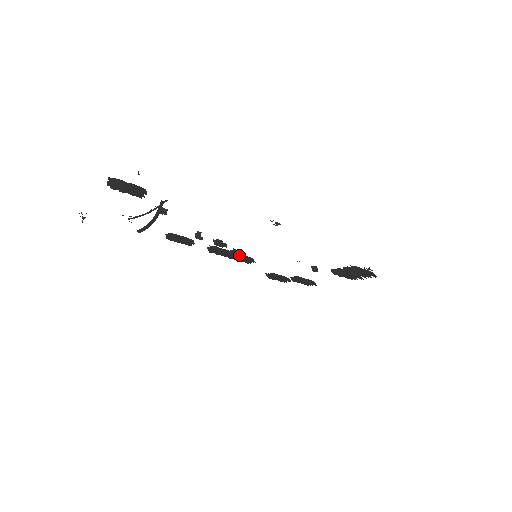
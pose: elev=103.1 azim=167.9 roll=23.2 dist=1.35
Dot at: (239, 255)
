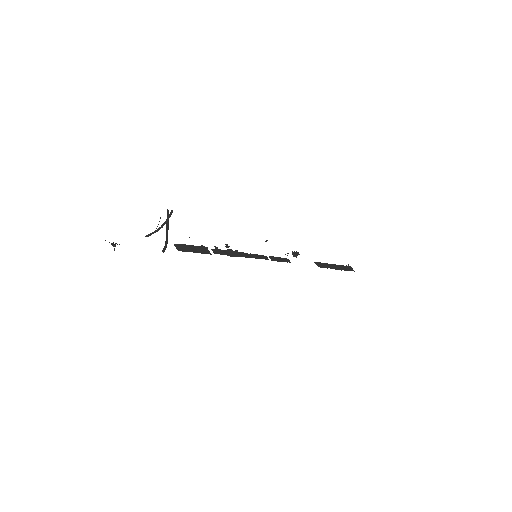
Dot at: (239, 254)
